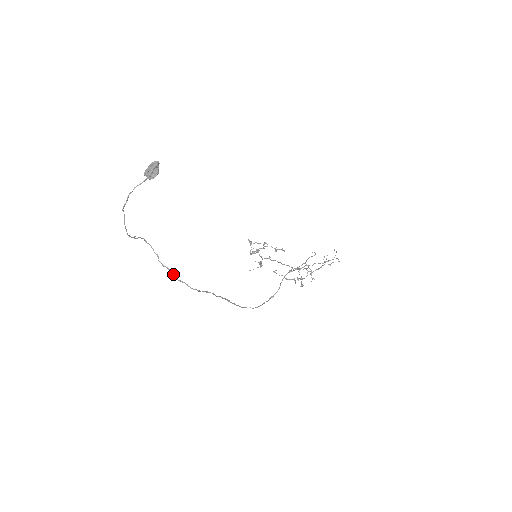
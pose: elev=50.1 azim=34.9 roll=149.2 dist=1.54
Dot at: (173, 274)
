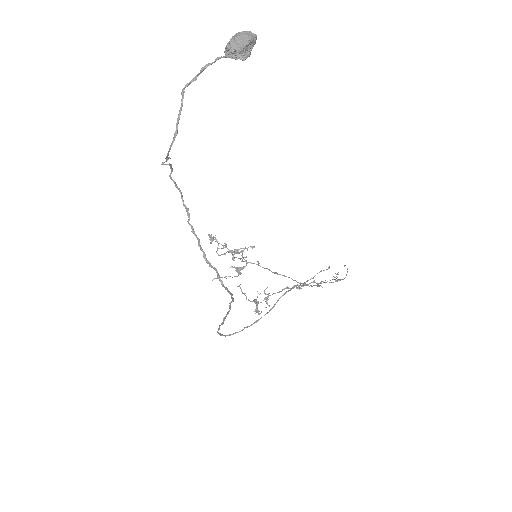
Dot at: (204, 252)
